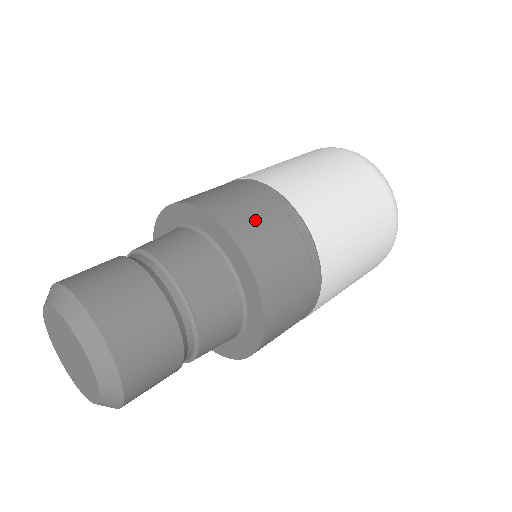
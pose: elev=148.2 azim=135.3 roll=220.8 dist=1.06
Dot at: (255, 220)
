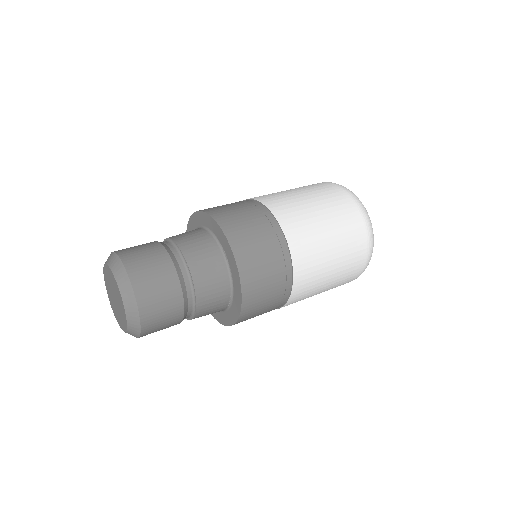
Dot at: (261, 270)
